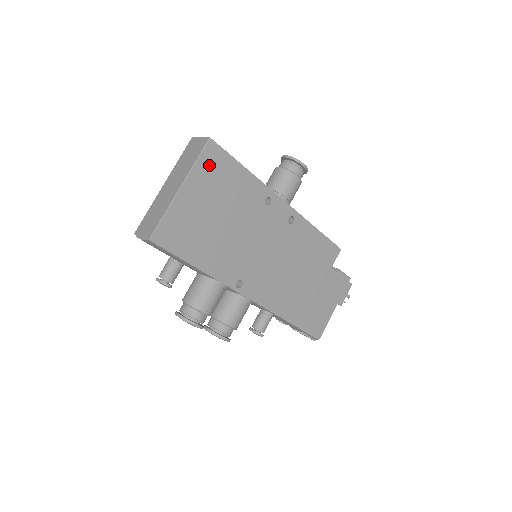
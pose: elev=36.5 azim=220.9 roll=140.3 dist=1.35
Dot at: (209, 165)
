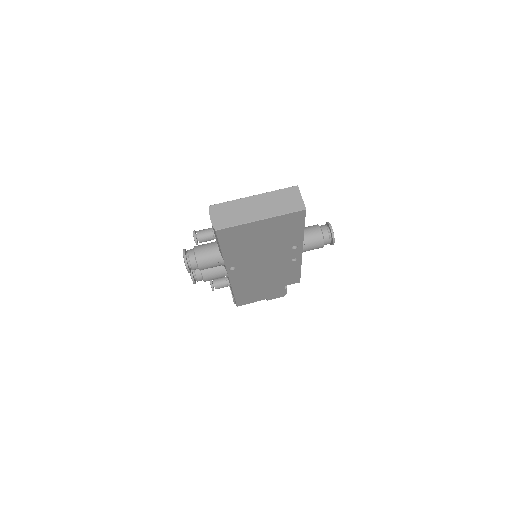
Dot at: (289, 219)
